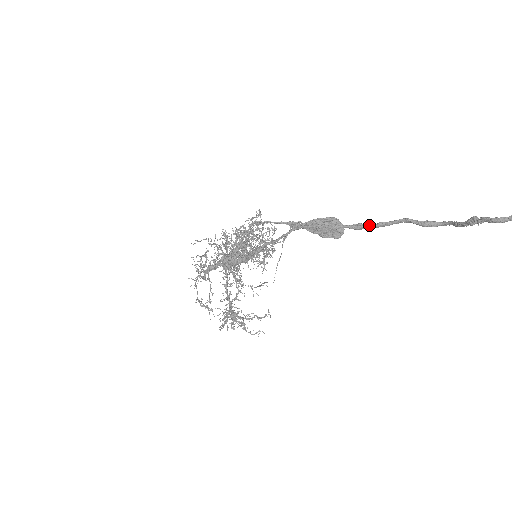
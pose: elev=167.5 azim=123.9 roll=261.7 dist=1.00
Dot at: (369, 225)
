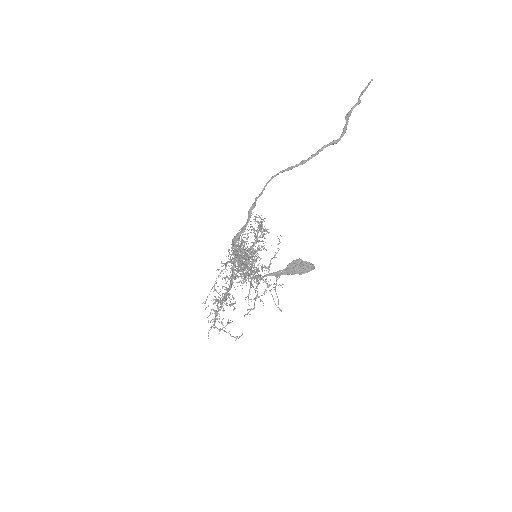
Dot at: (308, 159)
